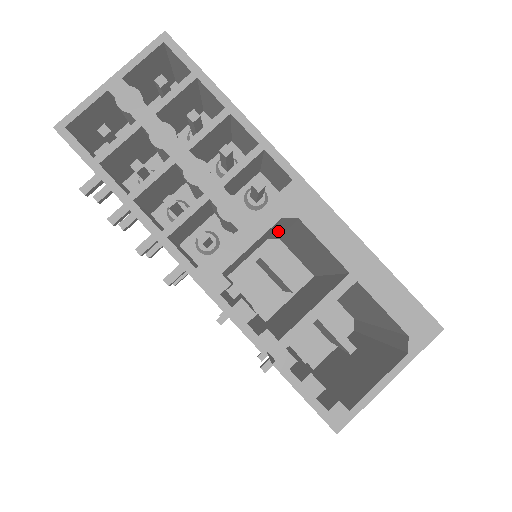
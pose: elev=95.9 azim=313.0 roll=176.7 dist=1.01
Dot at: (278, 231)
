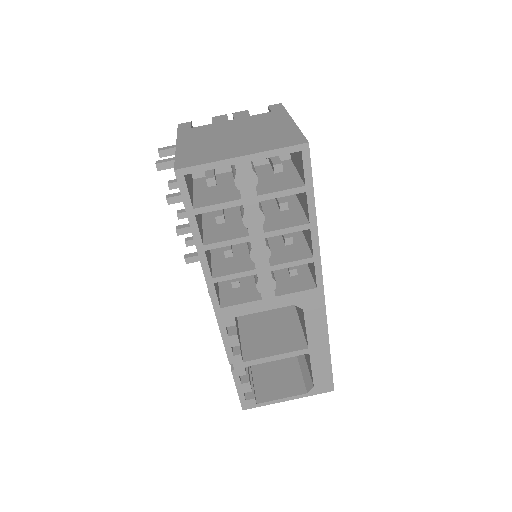
Dot at: occluded
